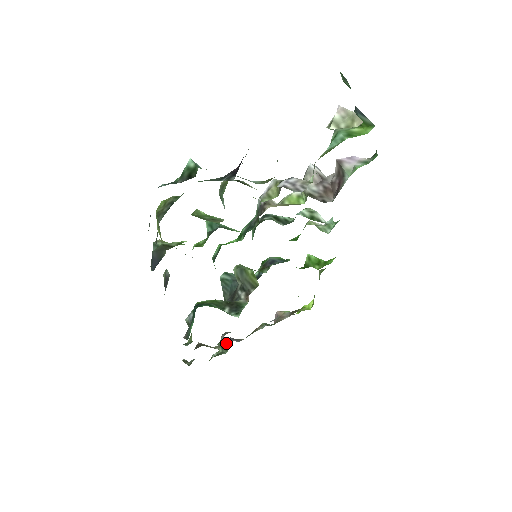
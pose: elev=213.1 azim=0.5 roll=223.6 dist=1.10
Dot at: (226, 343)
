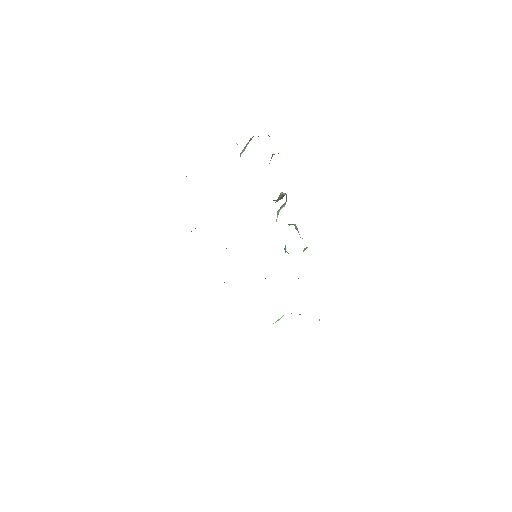
Dot at: occluded
